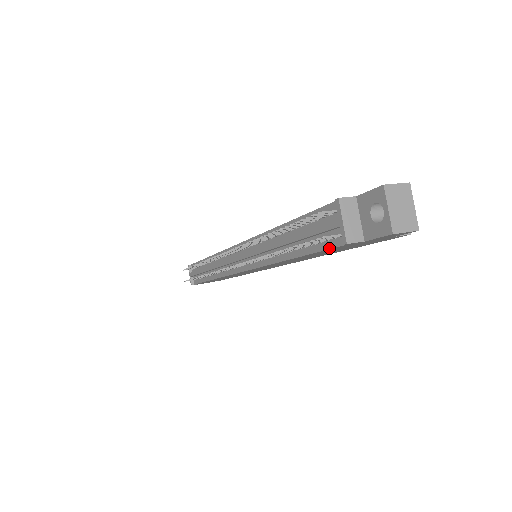
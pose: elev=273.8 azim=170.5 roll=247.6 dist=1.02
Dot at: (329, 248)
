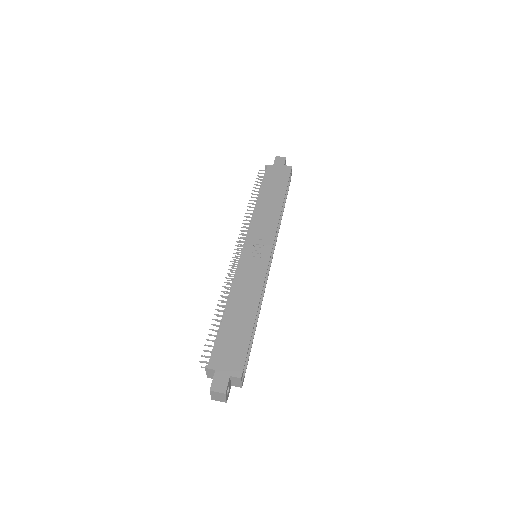
Dot at: occluded
